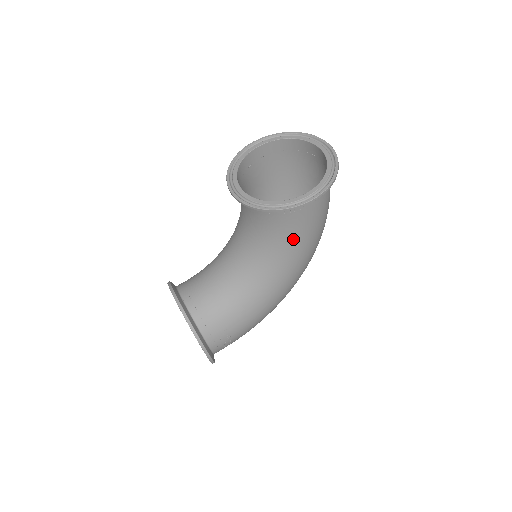
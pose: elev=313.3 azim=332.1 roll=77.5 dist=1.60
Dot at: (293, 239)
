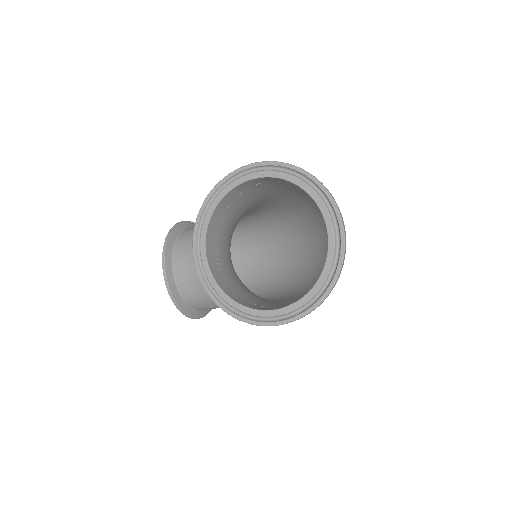
Dot at: occluded
